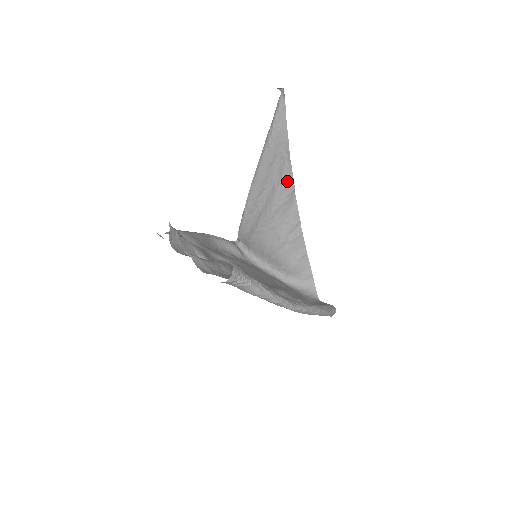
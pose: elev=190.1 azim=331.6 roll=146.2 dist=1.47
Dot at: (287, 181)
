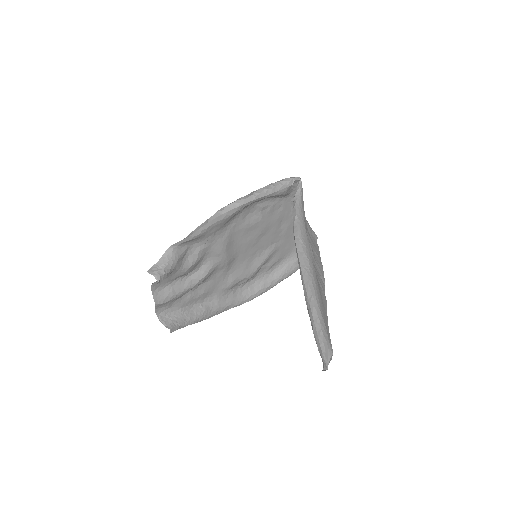
Dot at: occluded
